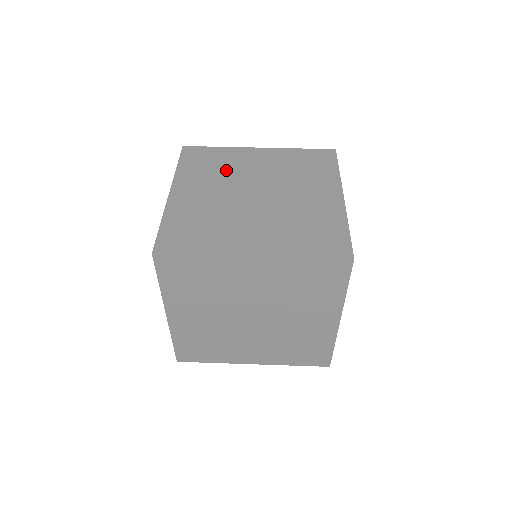
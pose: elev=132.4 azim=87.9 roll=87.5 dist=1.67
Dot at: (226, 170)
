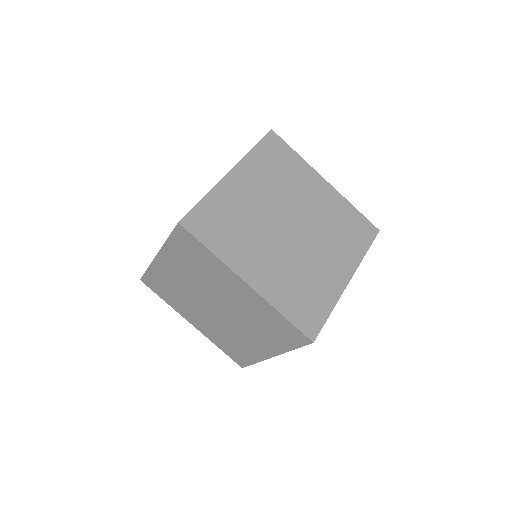
Dot at: (205, 276)
